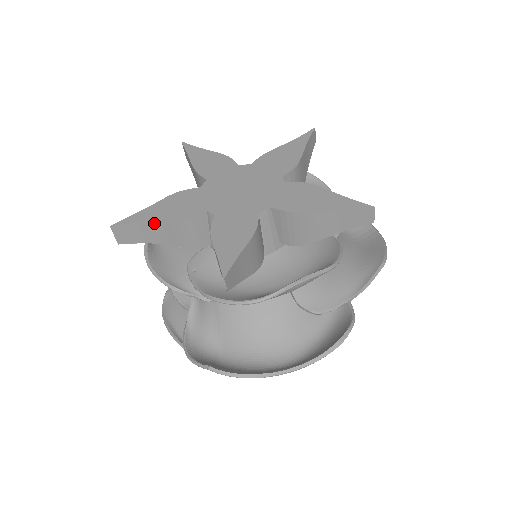
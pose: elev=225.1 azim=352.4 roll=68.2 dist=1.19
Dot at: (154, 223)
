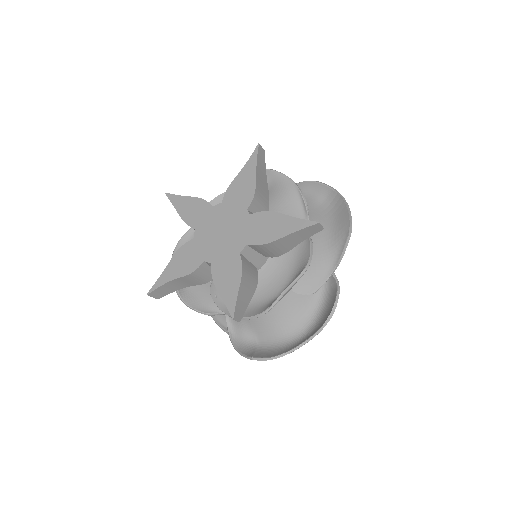
Dot at: (174, 281)
